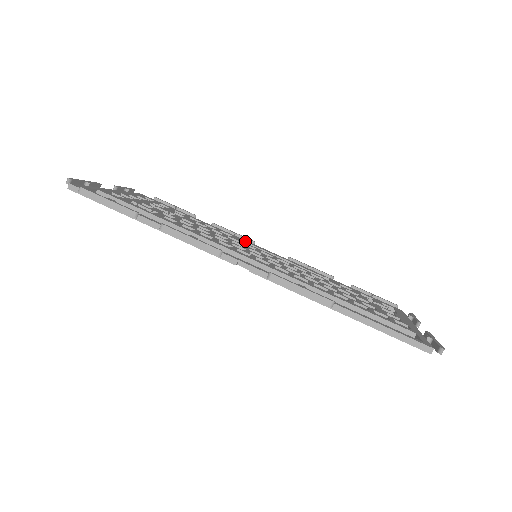
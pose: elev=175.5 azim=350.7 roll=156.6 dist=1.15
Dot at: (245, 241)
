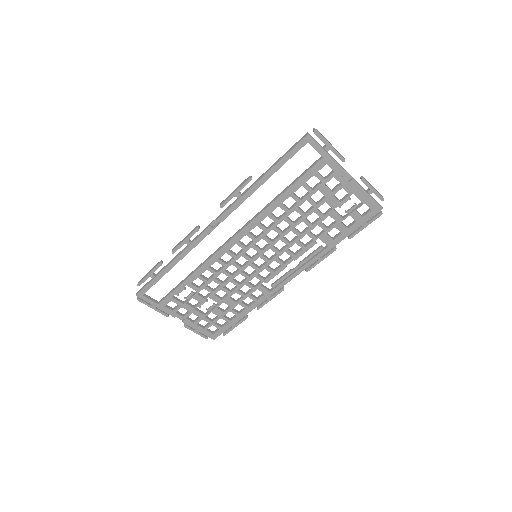
Dot at: (272, 286)
